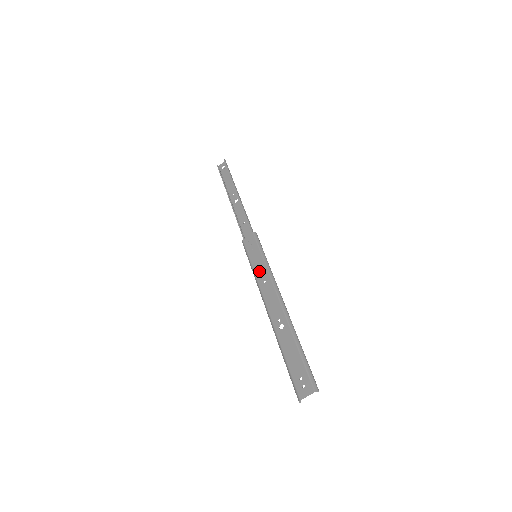
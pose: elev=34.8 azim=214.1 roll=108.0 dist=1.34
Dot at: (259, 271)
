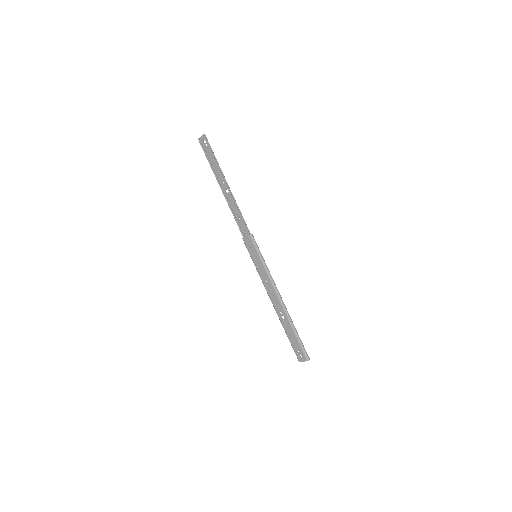
Dot at: (261, 272)
